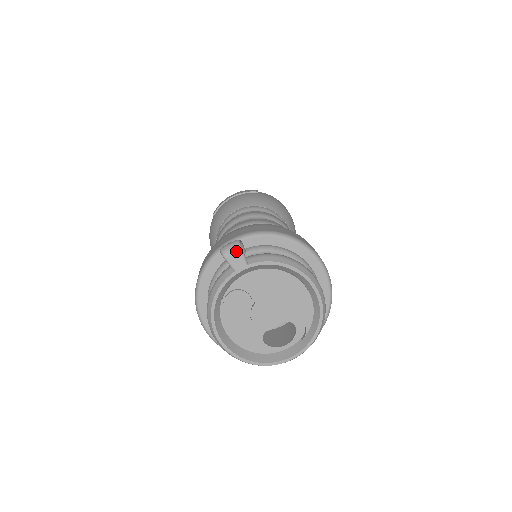
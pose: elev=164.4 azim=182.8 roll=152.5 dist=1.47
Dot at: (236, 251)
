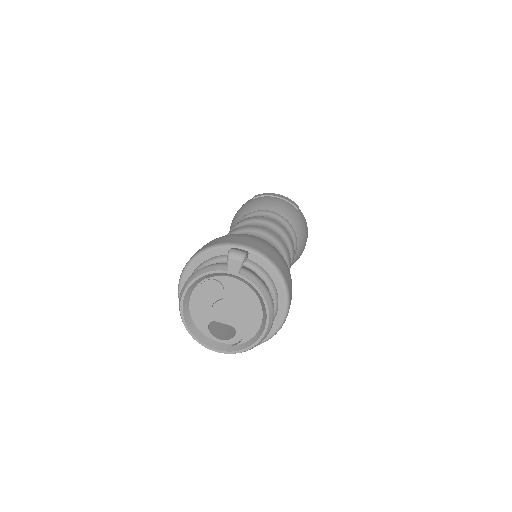
Dot at: (239, 260)
